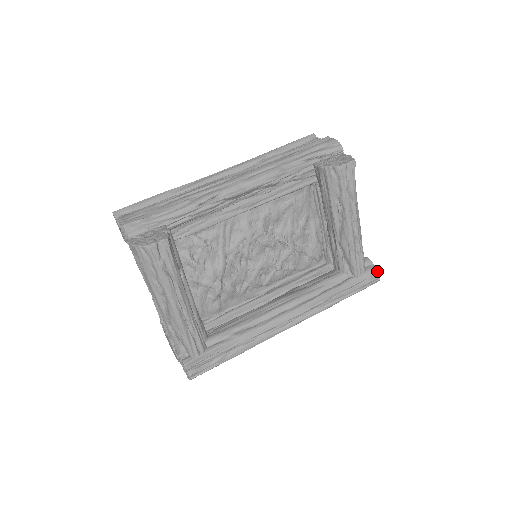
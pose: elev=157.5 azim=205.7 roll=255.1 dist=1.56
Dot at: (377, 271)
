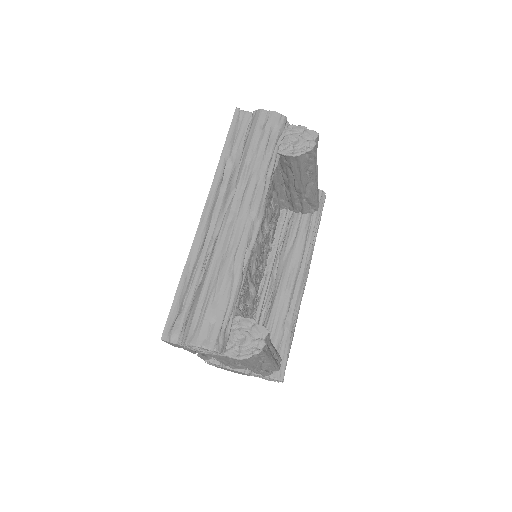
Dot at: (324, 193)
